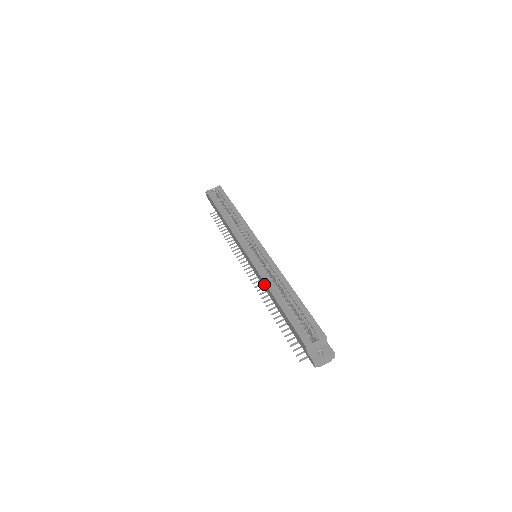
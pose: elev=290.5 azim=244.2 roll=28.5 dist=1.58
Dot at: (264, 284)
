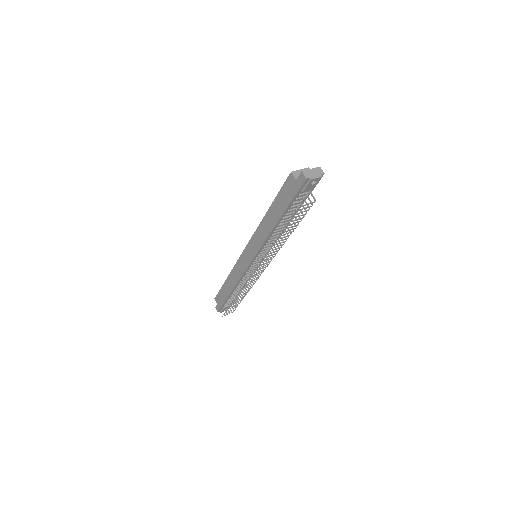
Dot at: (260, 232)
